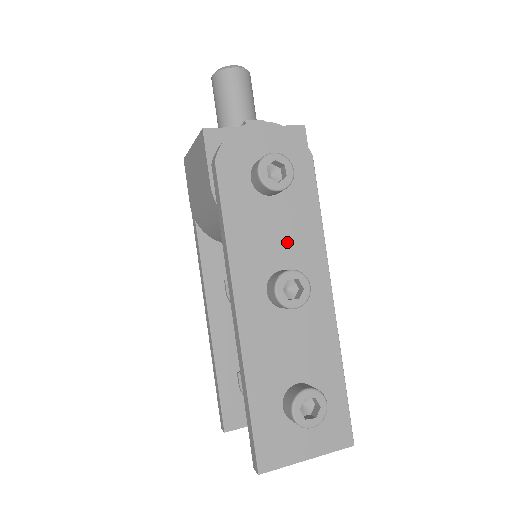
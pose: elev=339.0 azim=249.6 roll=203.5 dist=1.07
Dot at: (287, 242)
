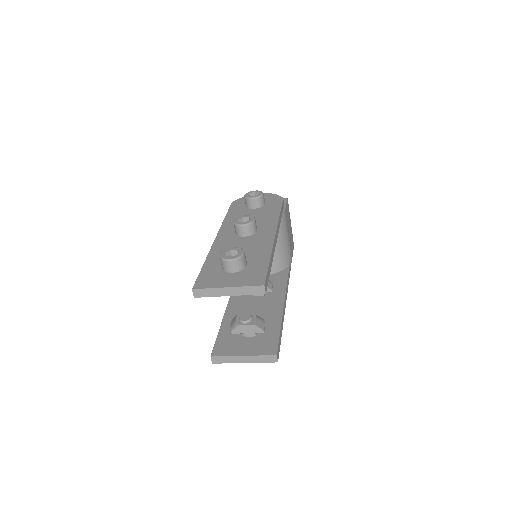
Dot at: (256, 219)
